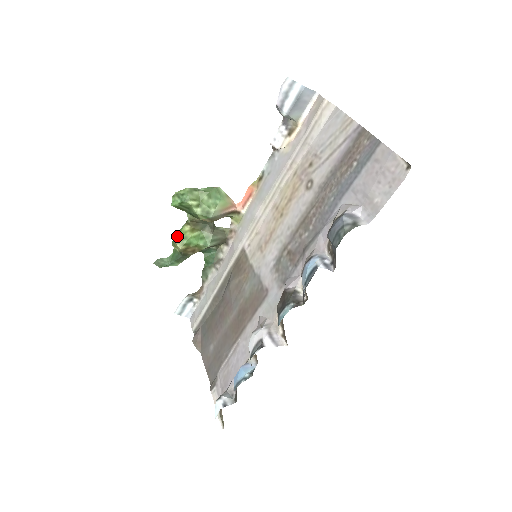
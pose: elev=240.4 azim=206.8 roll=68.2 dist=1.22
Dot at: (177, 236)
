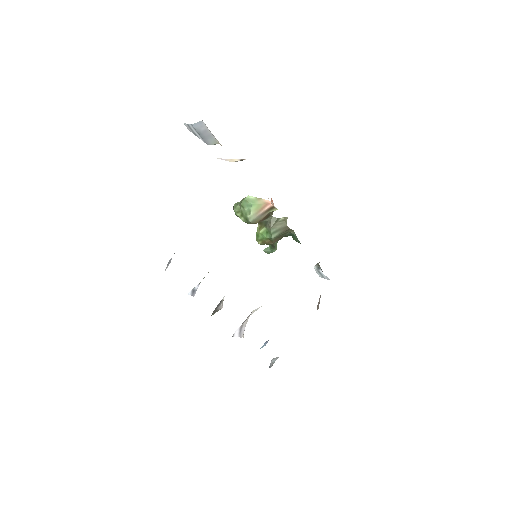
Dot at: occluded
